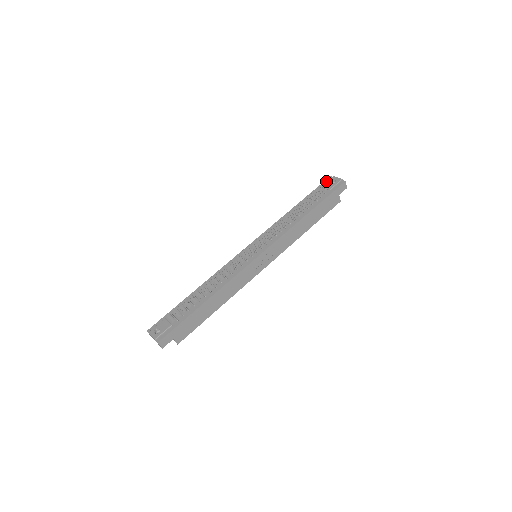
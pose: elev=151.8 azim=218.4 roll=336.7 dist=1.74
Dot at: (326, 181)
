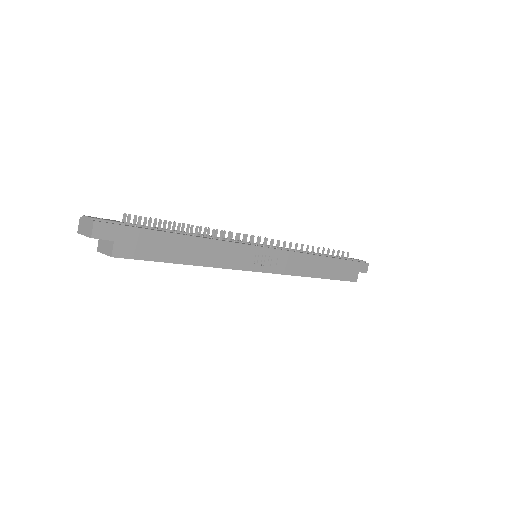
Dot at: occluded
